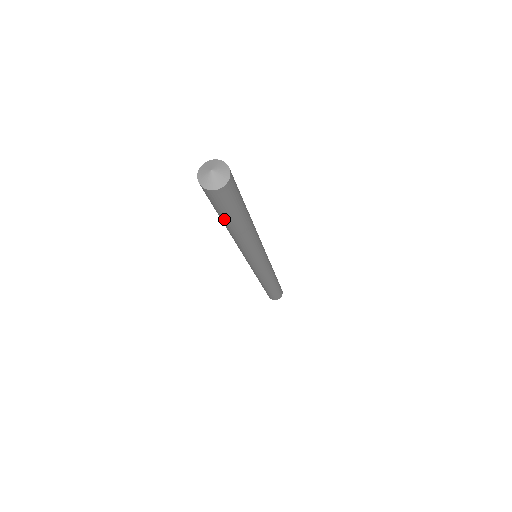
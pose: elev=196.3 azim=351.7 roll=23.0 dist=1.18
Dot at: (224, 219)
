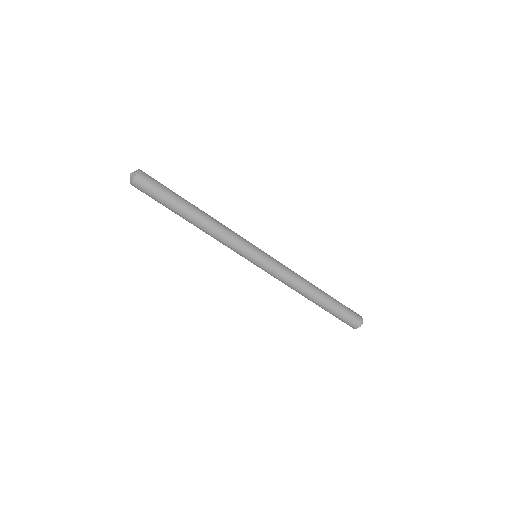
Dot at: (171, 204)
